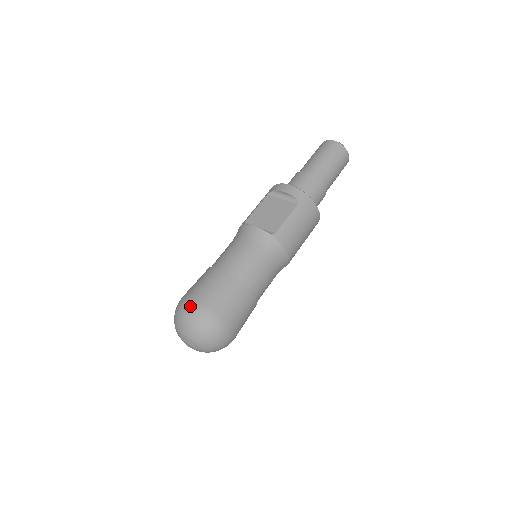
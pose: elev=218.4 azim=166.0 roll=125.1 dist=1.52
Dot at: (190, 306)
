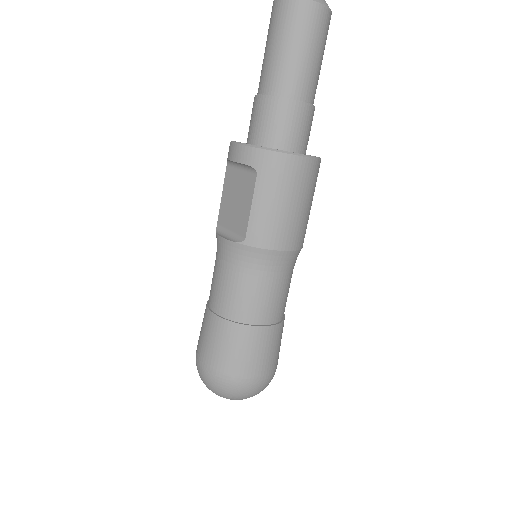
Dot at: (198, 369)
